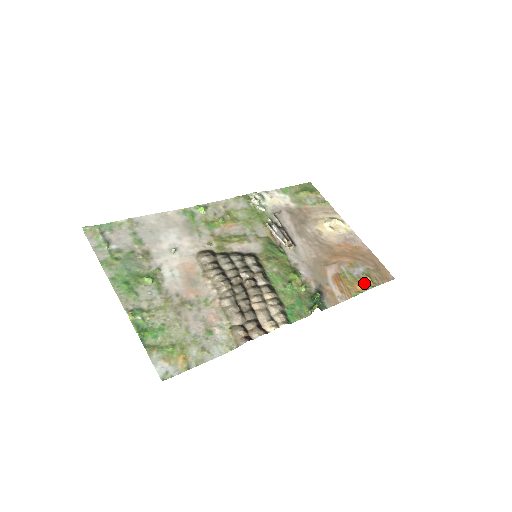
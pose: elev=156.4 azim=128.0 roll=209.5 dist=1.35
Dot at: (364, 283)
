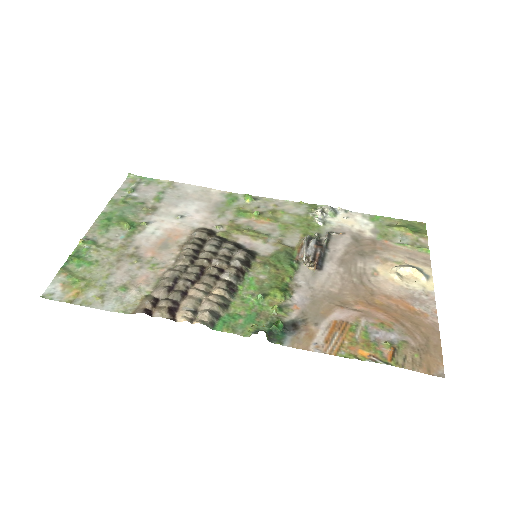
Dot at: (376, 352)
